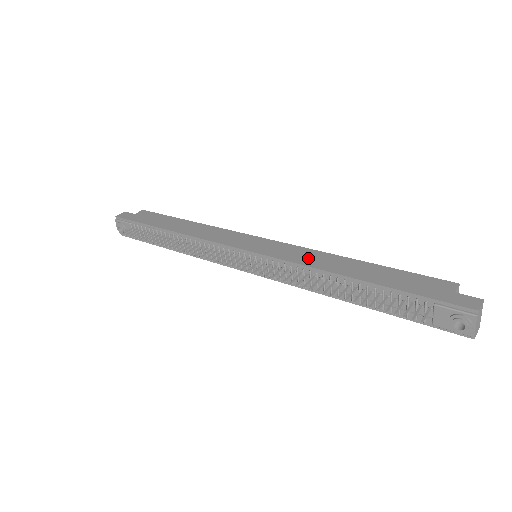
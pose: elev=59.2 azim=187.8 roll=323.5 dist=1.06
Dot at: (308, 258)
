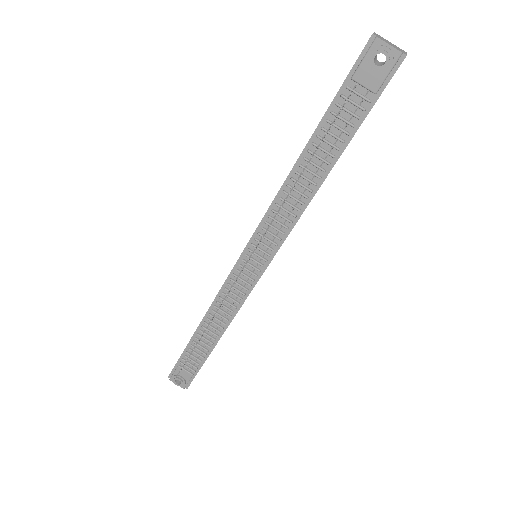
Dot at: occluded
